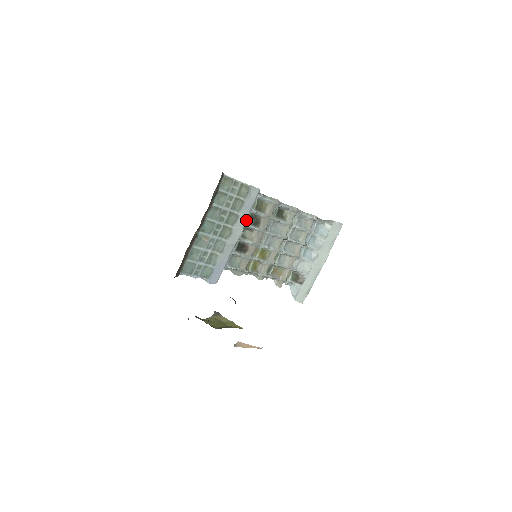
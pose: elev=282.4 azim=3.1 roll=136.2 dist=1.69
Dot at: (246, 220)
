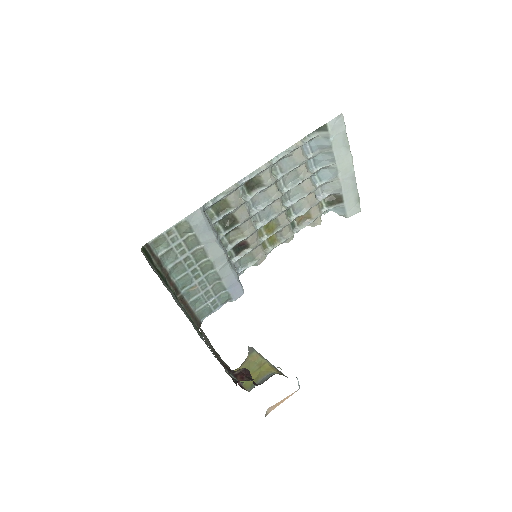
Dot at: (216, 240)
